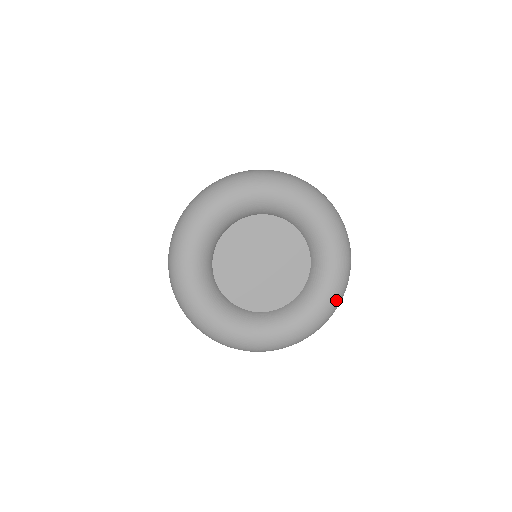
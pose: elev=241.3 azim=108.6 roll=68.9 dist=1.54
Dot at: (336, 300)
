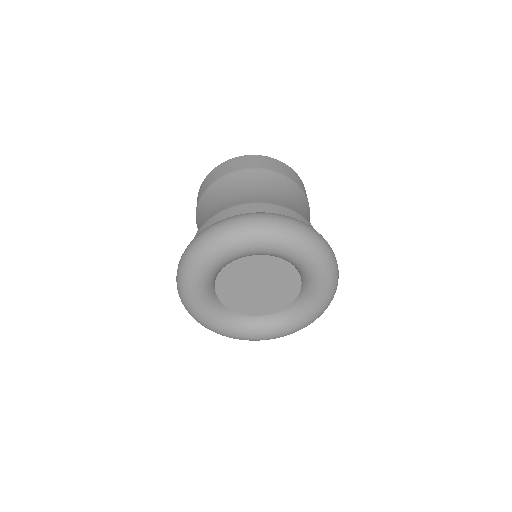
Dot at: (329, 271)
